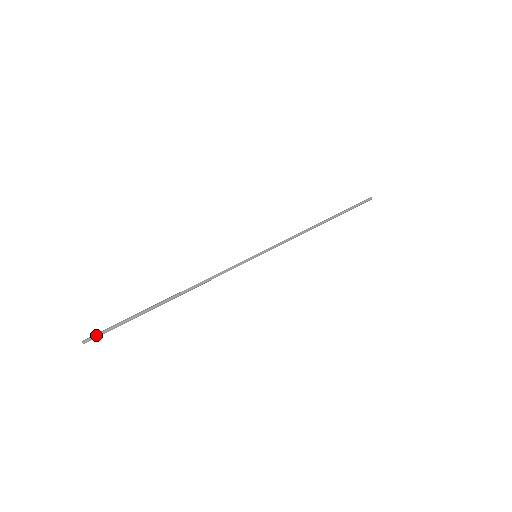
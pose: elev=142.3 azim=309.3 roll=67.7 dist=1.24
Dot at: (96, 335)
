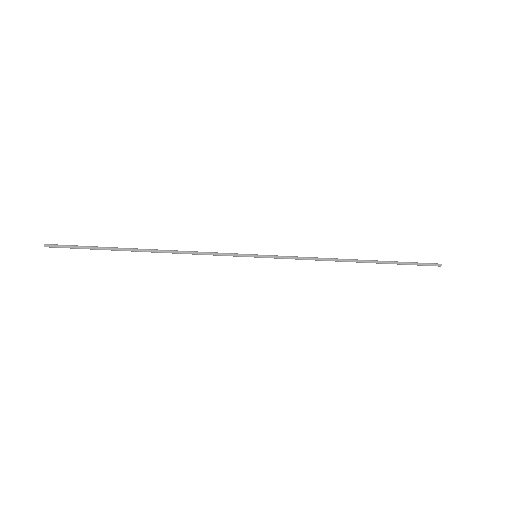
Dot at: (59, 245)
